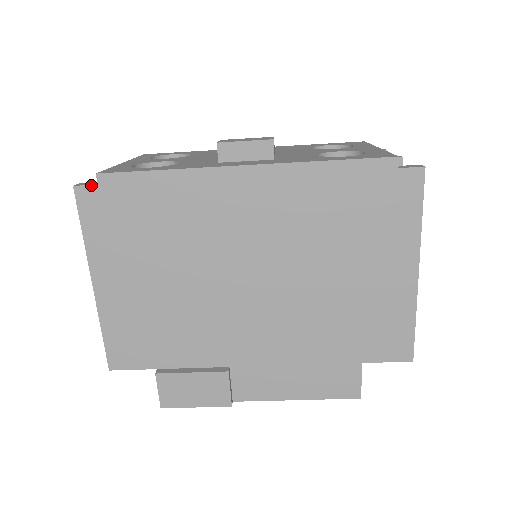
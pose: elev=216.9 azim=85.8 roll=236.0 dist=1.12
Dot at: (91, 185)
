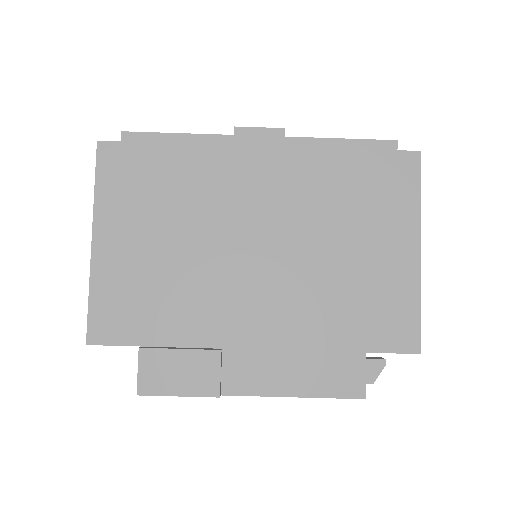
Dot at: (114, 141)
